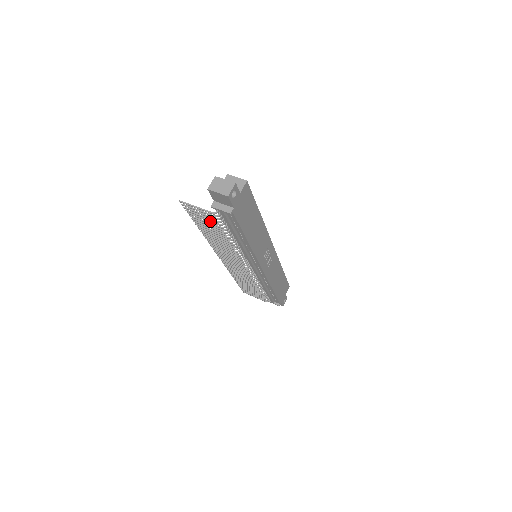
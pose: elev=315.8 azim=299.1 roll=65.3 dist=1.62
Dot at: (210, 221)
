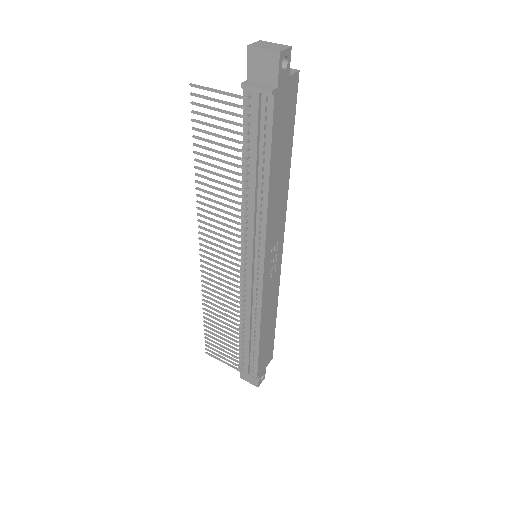
Dot at: (226, 128)
